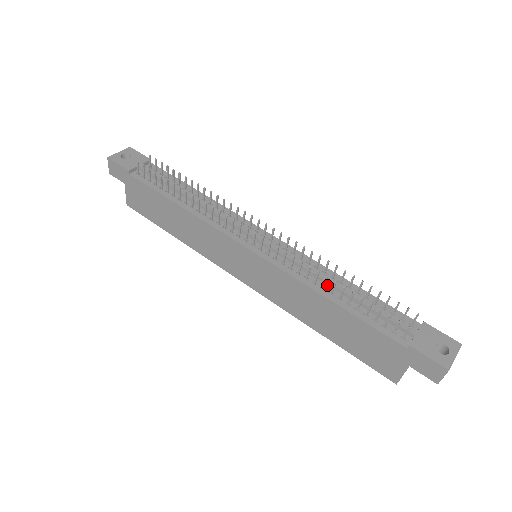
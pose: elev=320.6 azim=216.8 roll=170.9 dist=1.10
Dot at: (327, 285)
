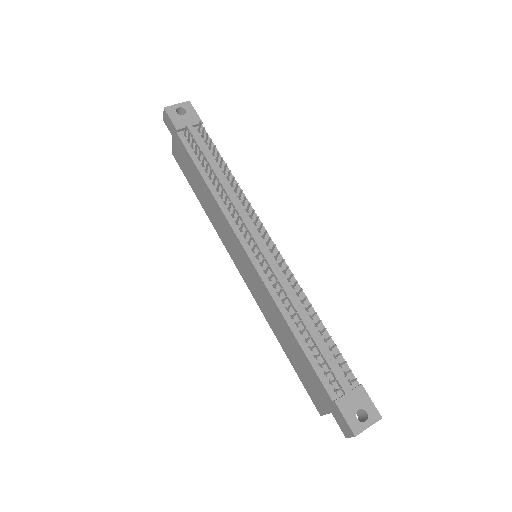
Dot at: (297, 315)
